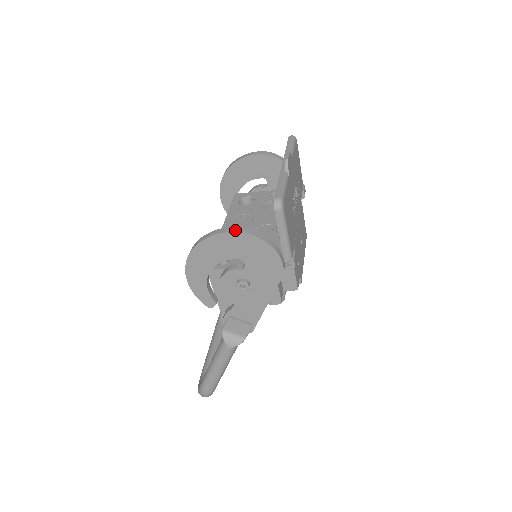
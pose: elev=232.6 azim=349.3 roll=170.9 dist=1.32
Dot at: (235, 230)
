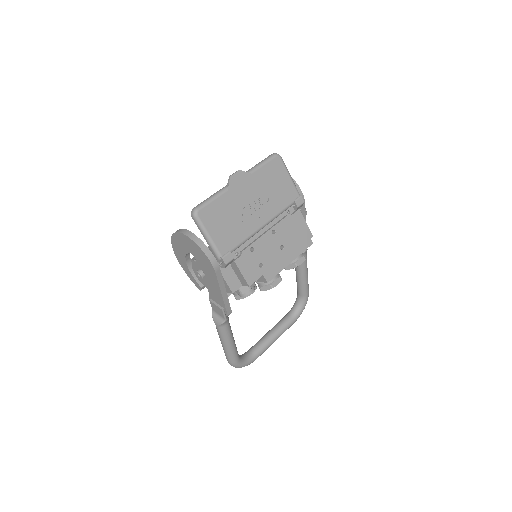
Dot at: (180, 231)
